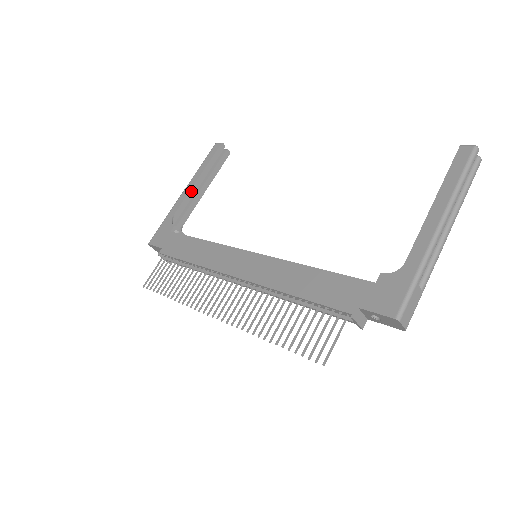
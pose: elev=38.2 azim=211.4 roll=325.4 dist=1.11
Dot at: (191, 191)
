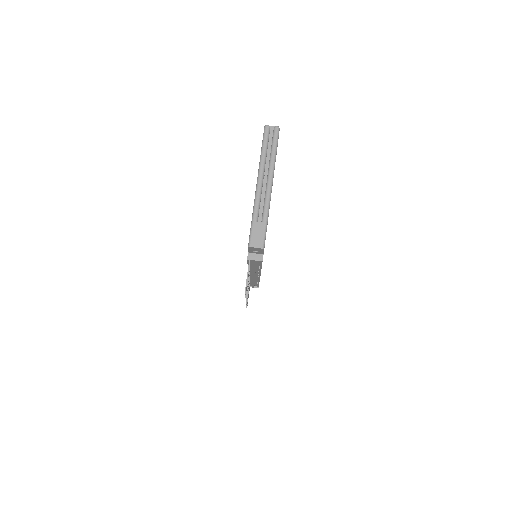
Dot at: occluded
